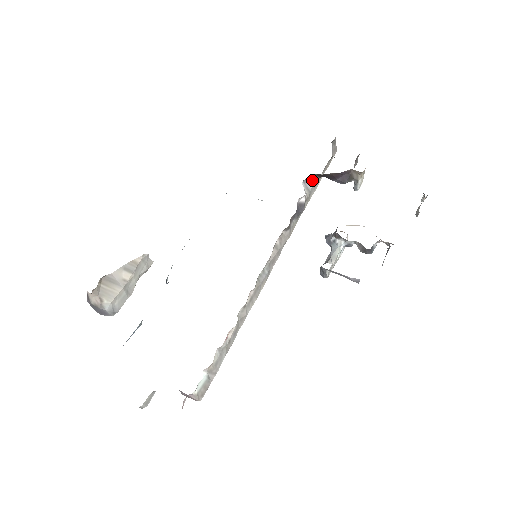
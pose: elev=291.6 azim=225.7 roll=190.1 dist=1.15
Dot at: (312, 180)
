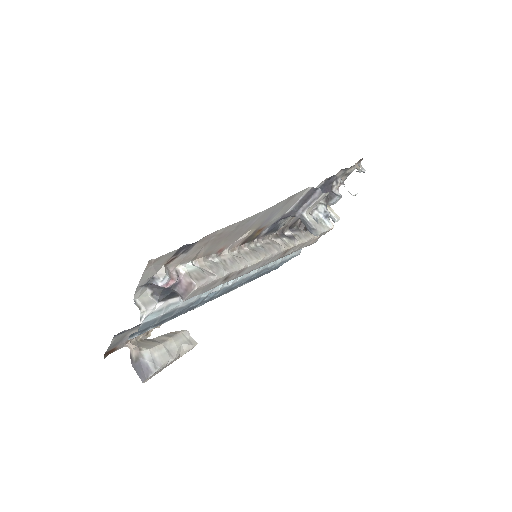
Dot at: (296, 231)
